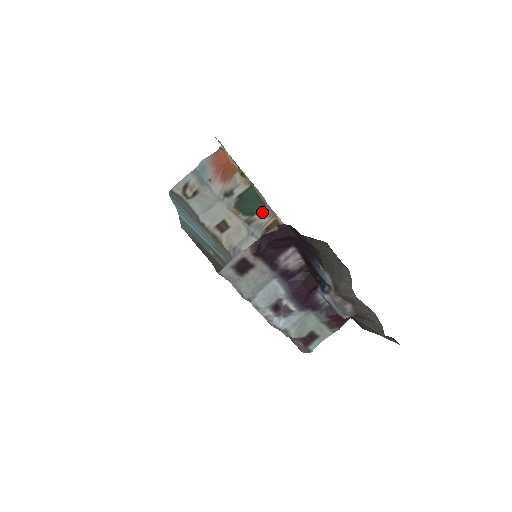
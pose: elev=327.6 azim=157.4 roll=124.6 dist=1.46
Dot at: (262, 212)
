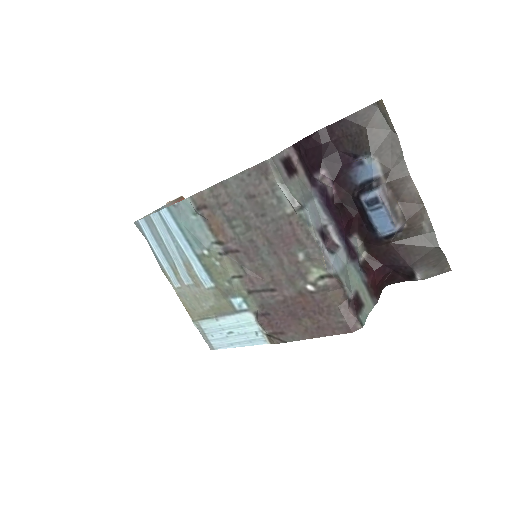
Dot at: occluded
